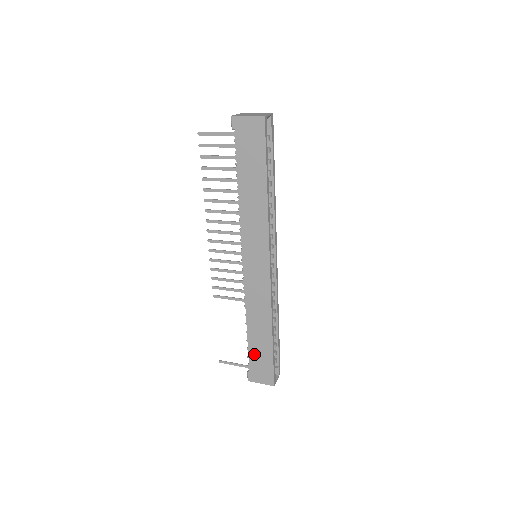
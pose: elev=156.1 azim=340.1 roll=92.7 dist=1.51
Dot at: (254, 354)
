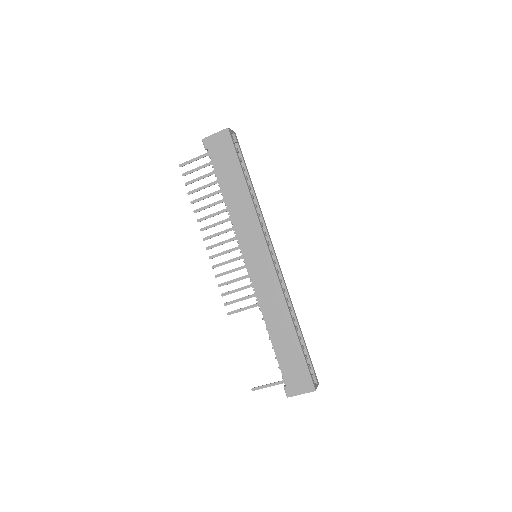
Dot at: (284, 360)
